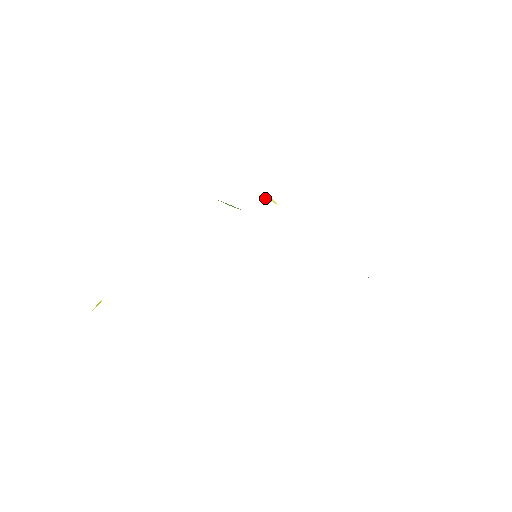
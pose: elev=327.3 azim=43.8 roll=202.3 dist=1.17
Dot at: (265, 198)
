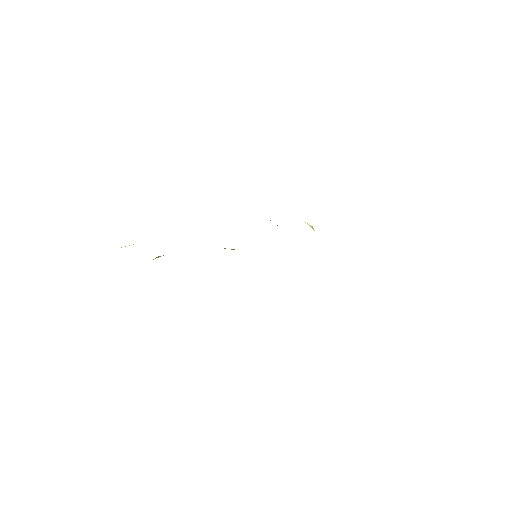
Dot at: (309, 225)
